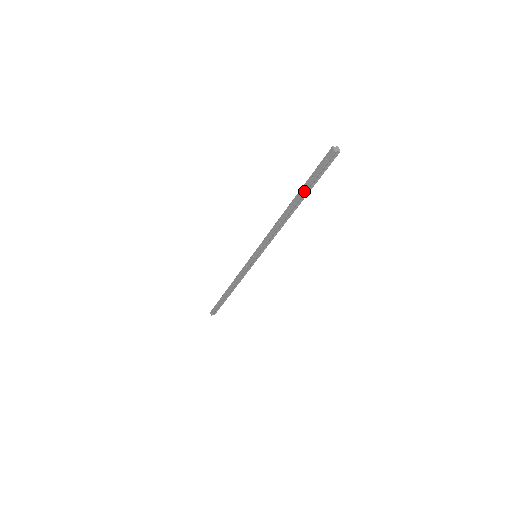
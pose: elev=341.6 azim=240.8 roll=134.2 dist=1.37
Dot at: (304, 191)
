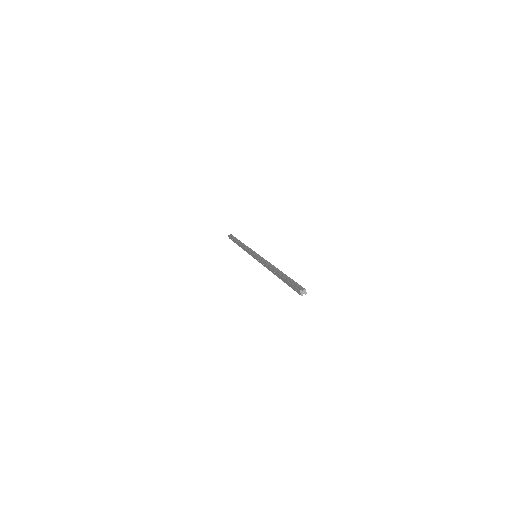
Dot at: (283, 281)
